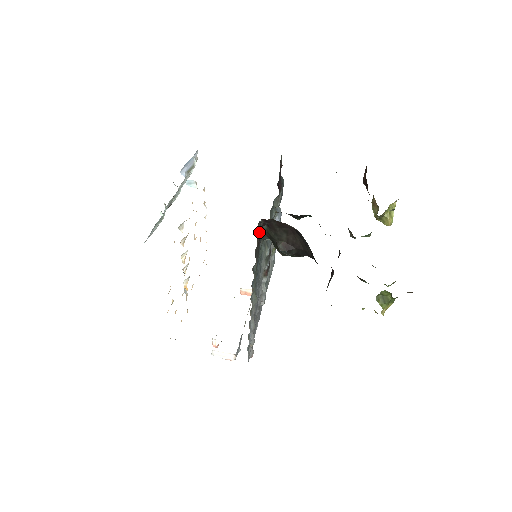
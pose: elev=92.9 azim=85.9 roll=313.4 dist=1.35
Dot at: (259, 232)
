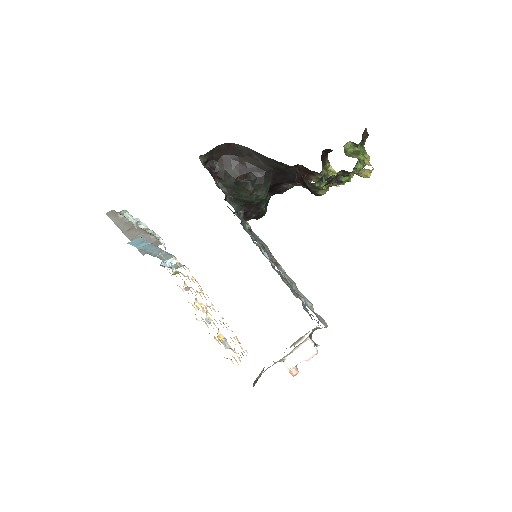
Dot at: occluded
